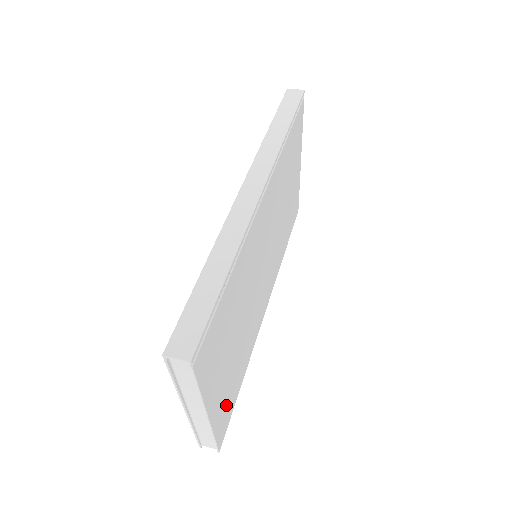
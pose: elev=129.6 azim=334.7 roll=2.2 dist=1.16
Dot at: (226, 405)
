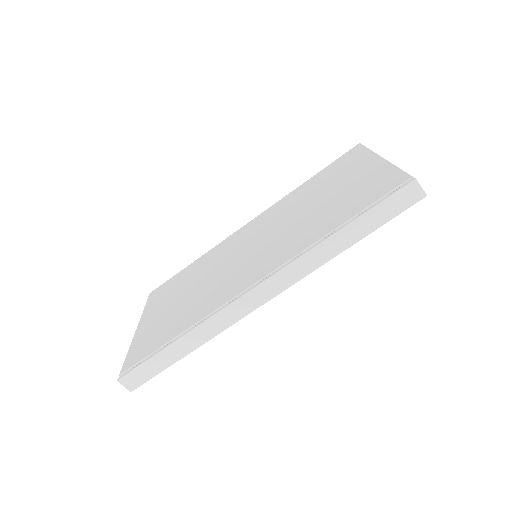
Dot at: occluded
